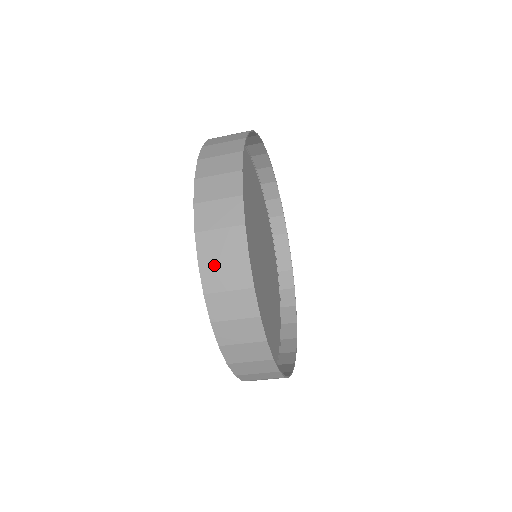
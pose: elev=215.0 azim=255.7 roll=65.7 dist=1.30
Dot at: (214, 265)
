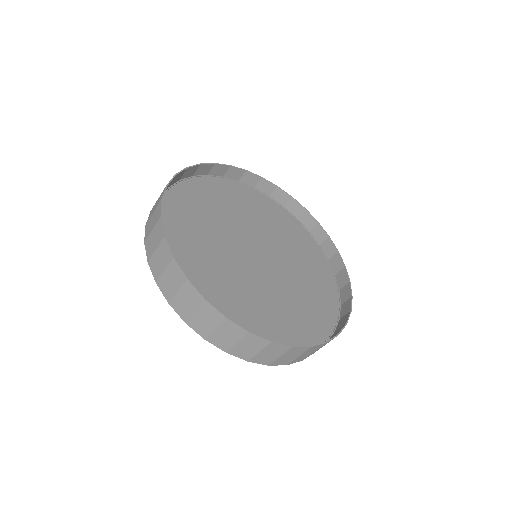
Dot at: occluded
